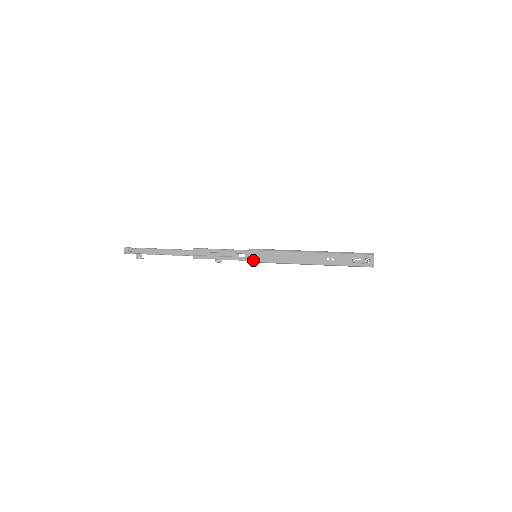
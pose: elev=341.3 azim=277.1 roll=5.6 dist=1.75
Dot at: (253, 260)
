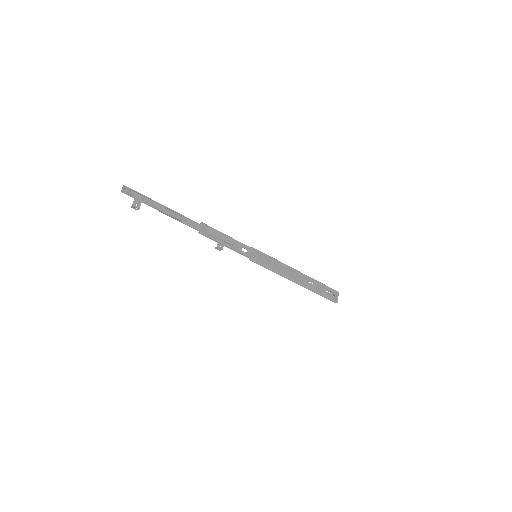
Dot at: (254, 258)
